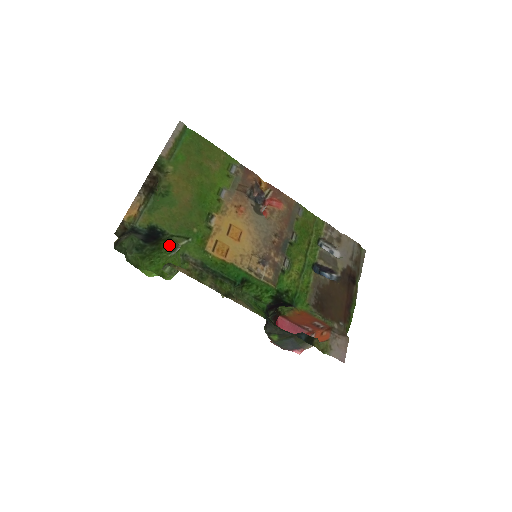
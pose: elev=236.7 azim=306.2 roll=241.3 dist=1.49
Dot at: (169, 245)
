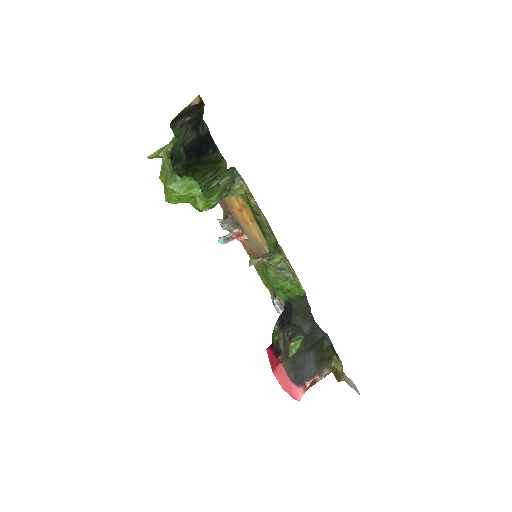
Dot at: occluded
